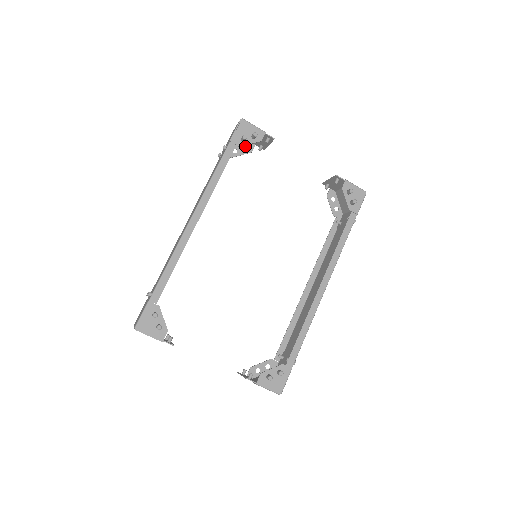
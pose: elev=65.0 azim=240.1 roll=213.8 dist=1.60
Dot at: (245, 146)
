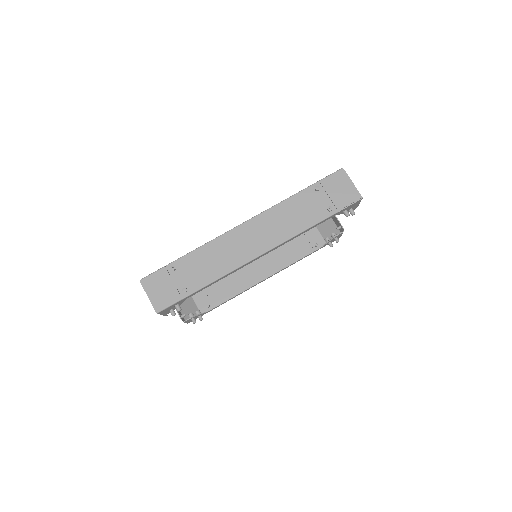
Dot at: occluded
